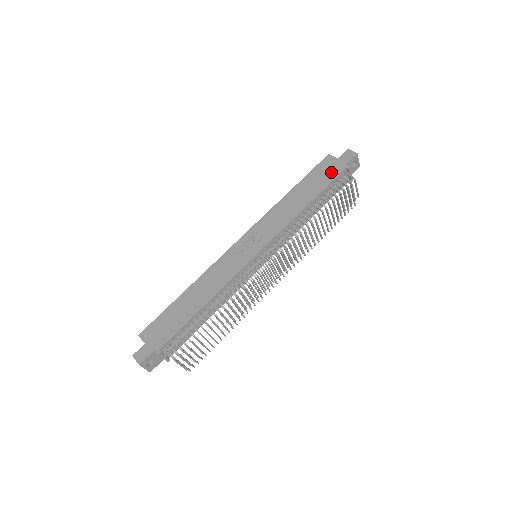
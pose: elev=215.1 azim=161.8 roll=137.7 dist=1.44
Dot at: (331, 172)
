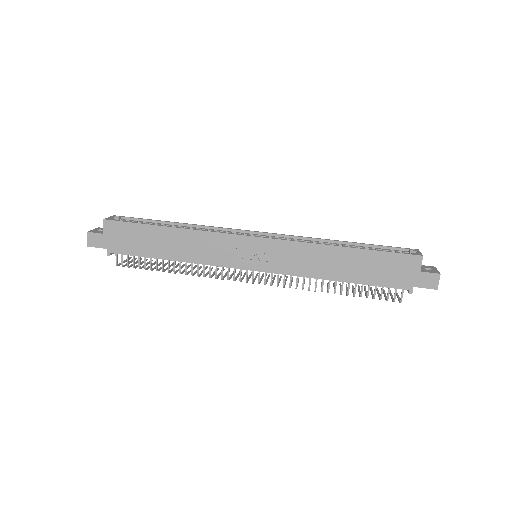
Dot at: (395, 277)
